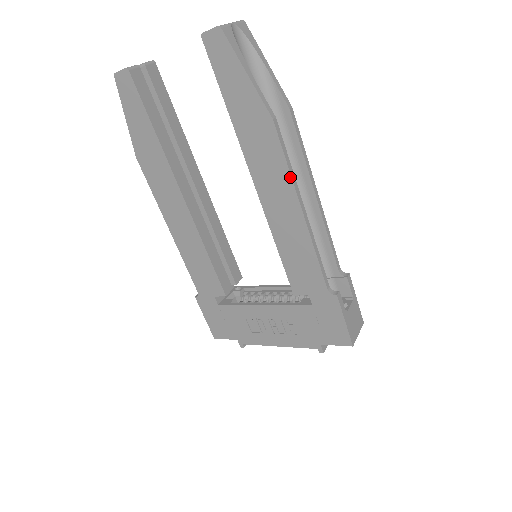
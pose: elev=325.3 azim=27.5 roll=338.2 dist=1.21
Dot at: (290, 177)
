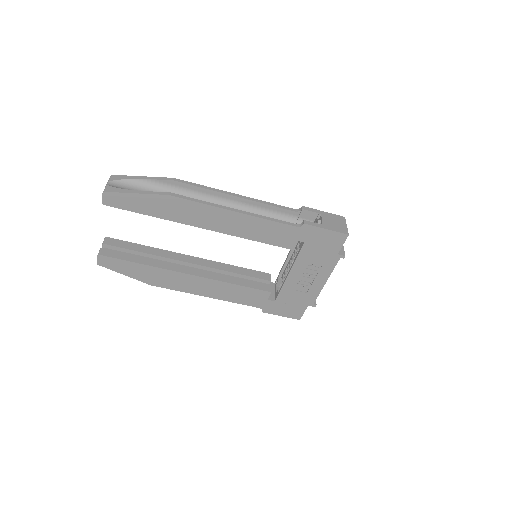
Dot at: (209, 206)
